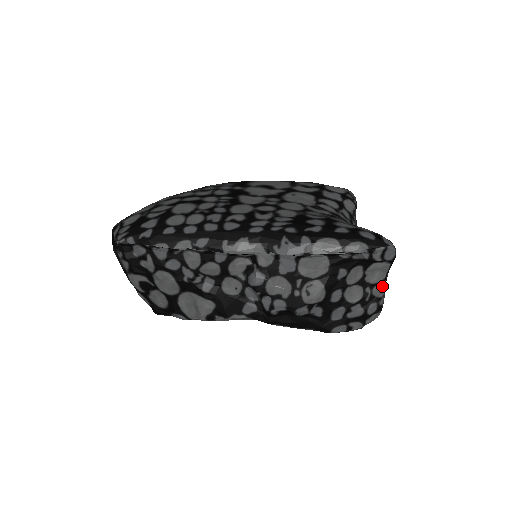
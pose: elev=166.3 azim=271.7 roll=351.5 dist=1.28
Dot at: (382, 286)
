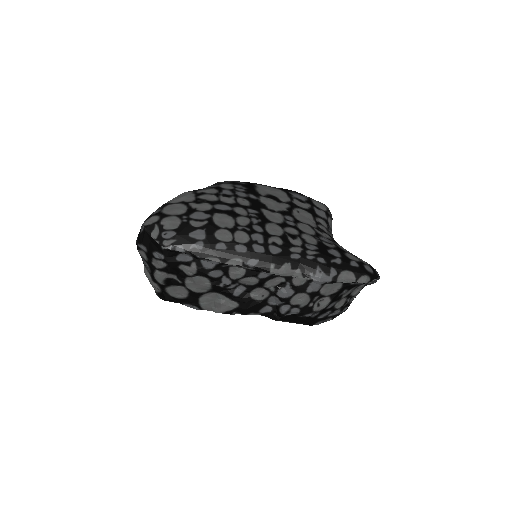
Dot at: occluded
